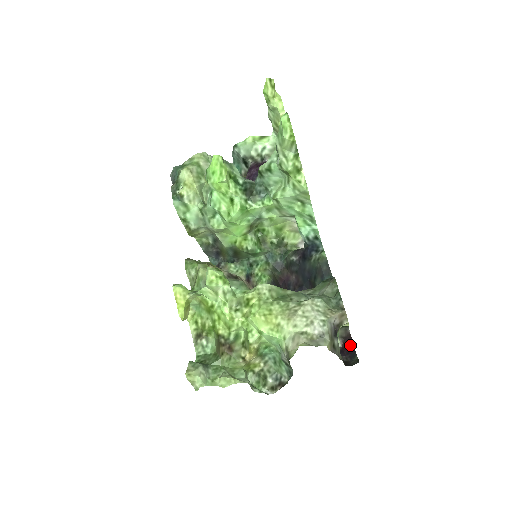
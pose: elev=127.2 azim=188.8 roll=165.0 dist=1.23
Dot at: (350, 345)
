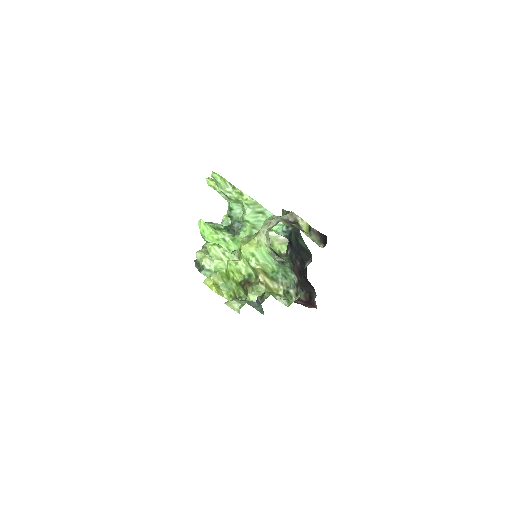
Dot at: (324, 238)
